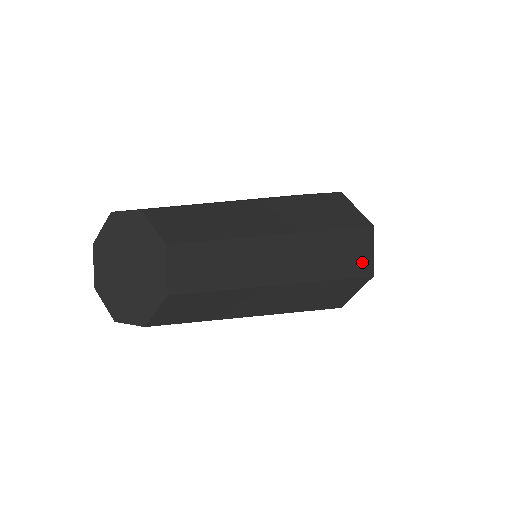
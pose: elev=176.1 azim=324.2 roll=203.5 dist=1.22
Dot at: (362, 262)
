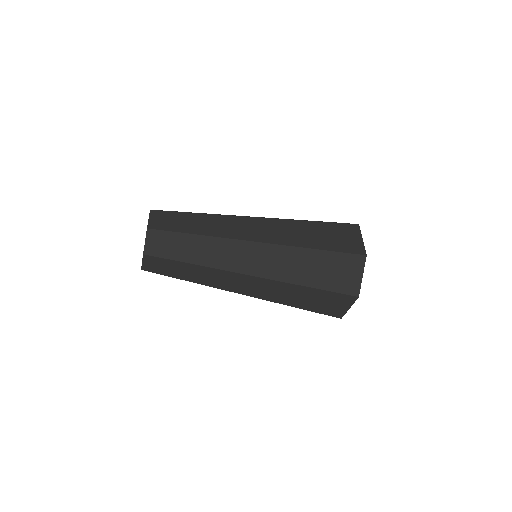
Dot at: occluded
